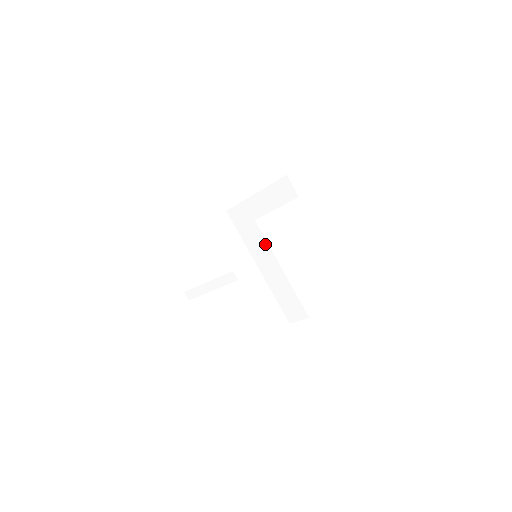
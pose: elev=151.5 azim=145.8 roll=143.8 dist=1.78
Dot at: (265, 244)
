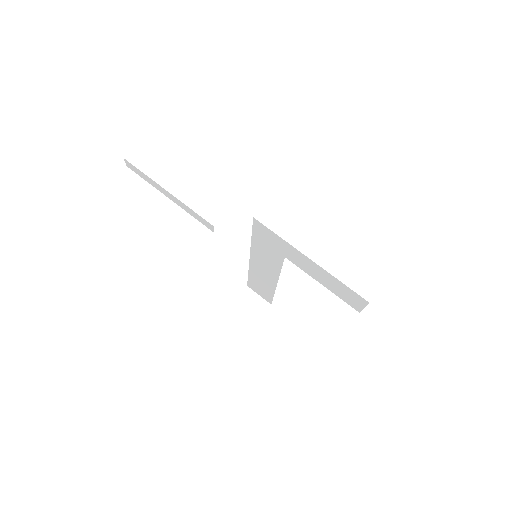
Dot at: (277, 268)
